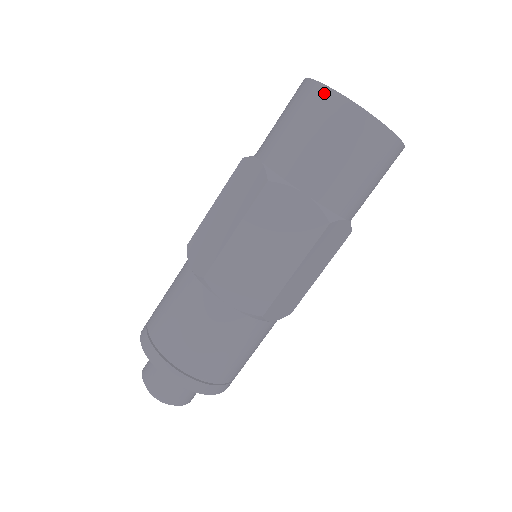
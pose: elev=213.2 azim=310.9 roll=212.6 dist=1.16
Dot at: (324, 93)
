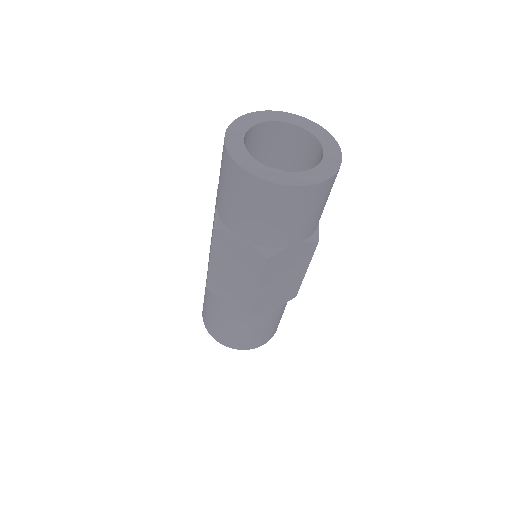
Dot at: (227, 158)
